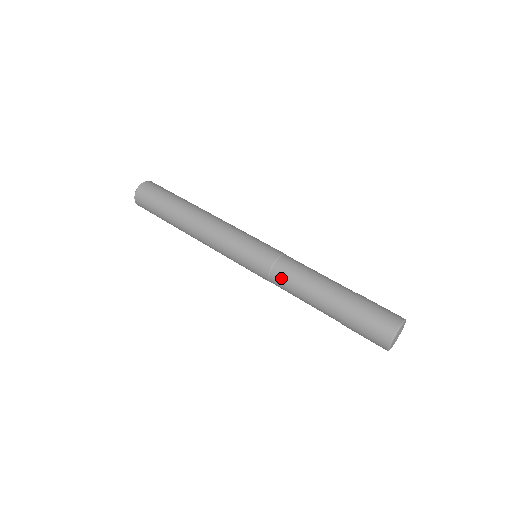
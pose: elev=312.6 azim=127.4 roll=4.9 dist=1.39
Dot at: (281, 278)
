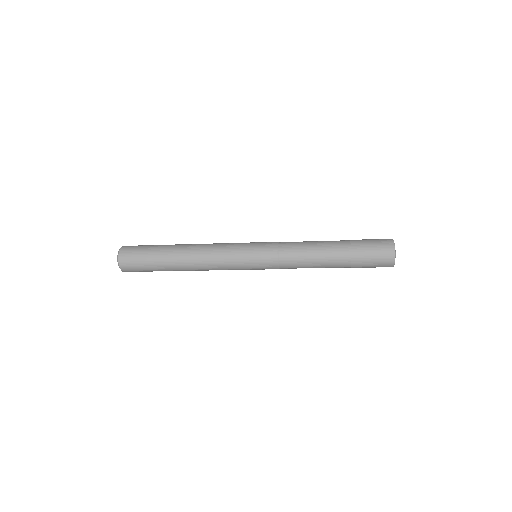
Dot at: (290, 242)
